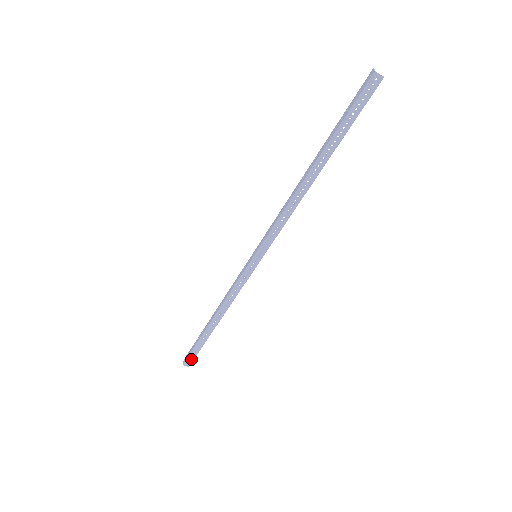
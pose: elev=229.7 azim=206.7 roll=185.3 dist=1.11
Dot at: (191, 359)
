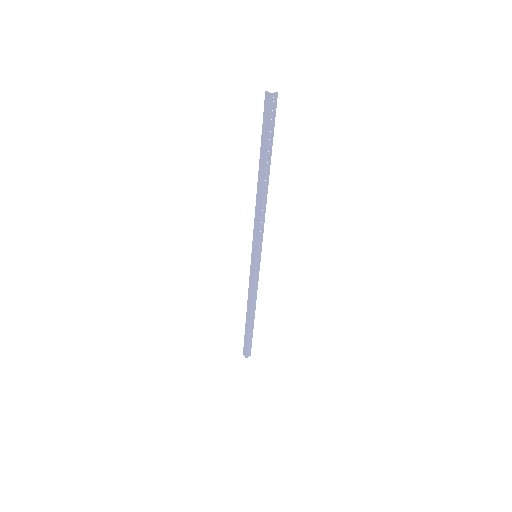
Dot at: (249, 350)
